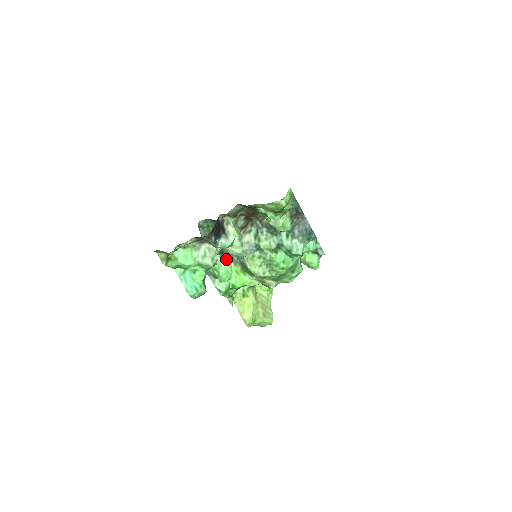
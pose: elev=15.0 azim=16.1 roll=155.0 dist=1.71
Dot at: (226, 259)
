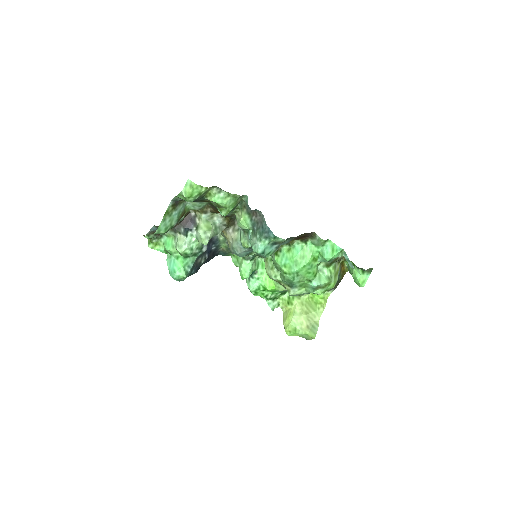
Dot at: (244, 258)
